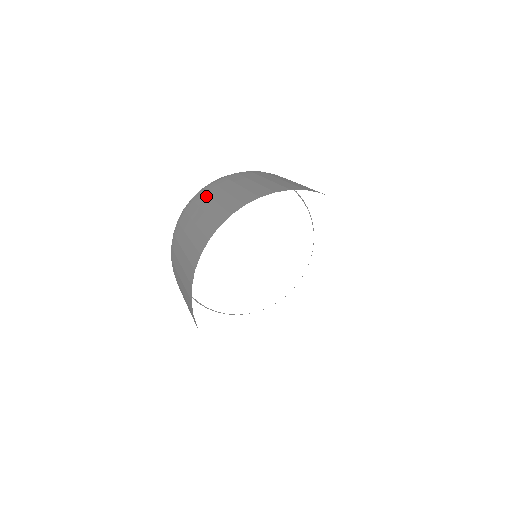
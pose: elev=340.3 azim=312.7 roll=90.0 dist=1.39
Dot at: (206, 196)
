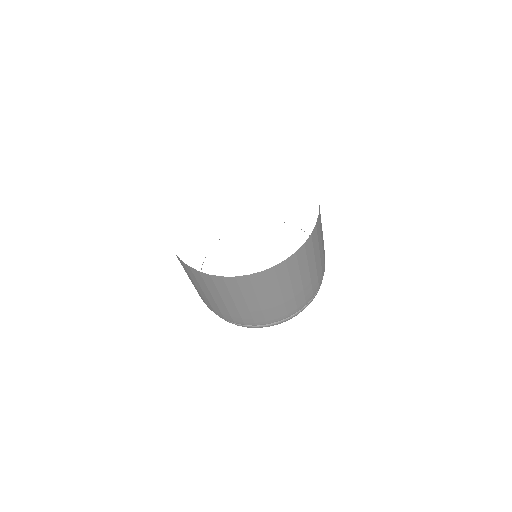
Dot at: occluded
